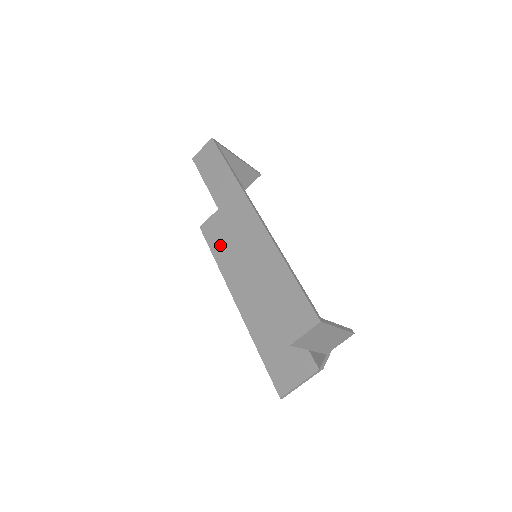
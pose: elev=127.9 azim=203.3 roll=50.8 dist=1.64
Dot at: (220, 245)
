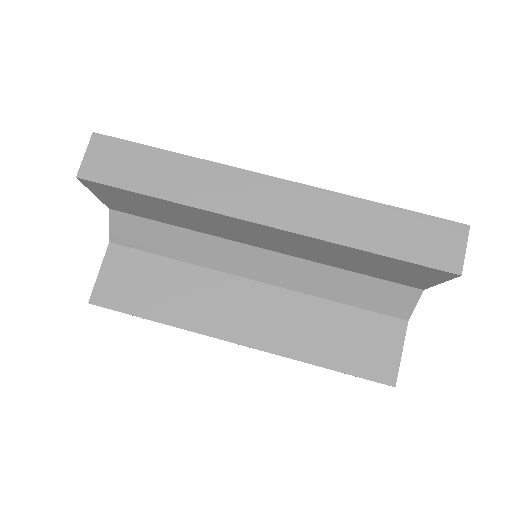
Dot at: (150, 300)
